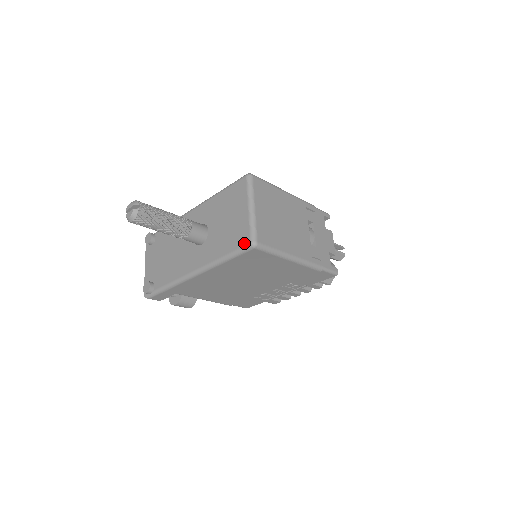
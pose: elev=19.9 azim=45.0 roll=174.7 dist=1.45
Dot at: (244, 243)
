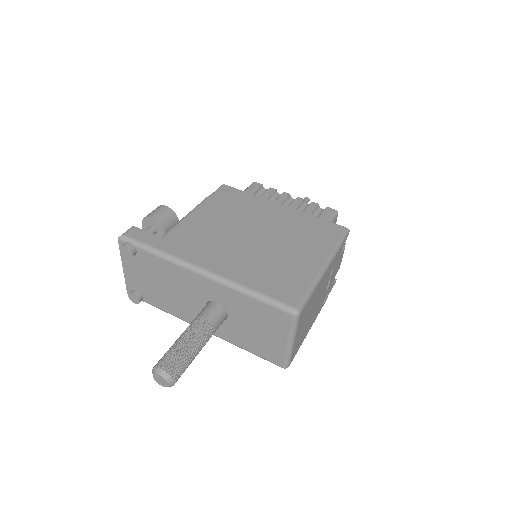
Dot at: (275, 363)
